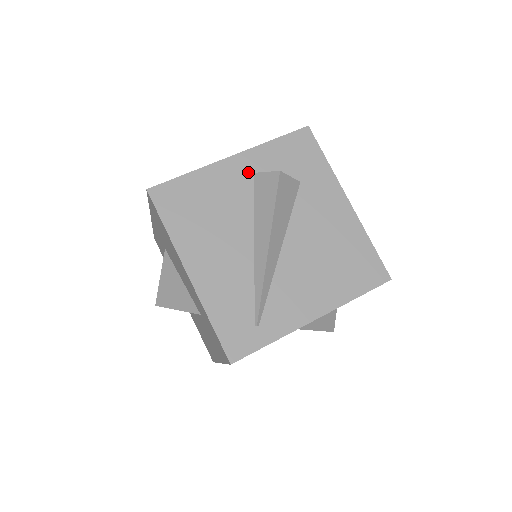
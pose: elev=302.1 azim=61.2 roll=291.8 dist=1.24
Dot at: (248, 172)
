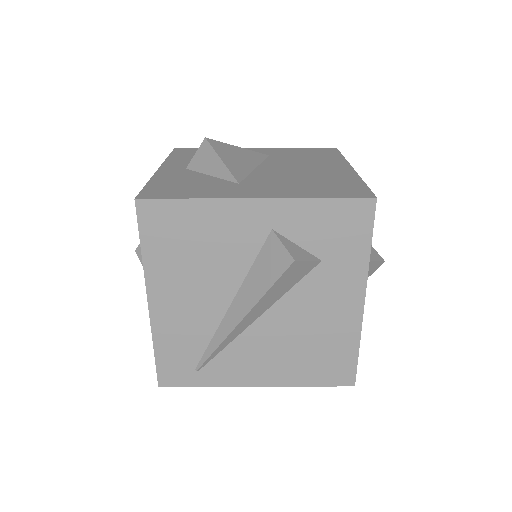
Dot at: (266, 226)
